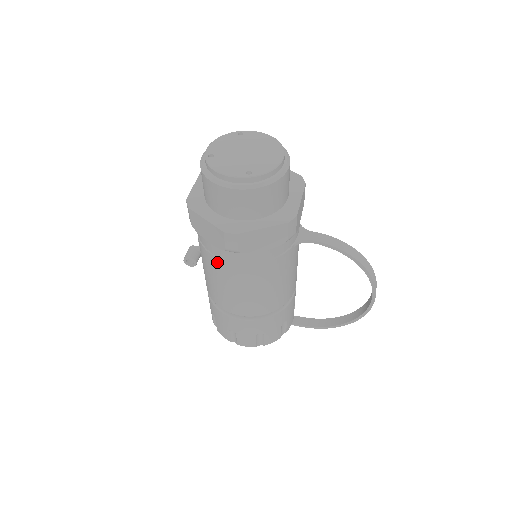
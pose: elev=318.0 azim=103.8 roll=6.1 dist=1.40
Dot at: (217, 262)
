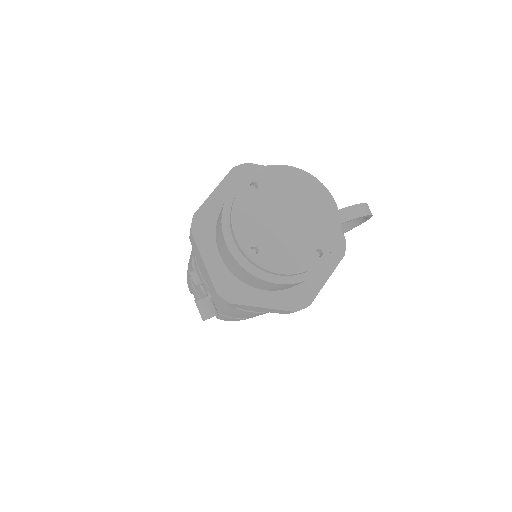
Dot at: (259, 313)
